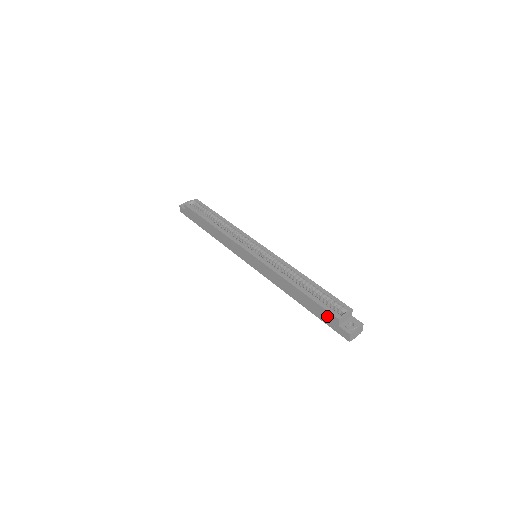
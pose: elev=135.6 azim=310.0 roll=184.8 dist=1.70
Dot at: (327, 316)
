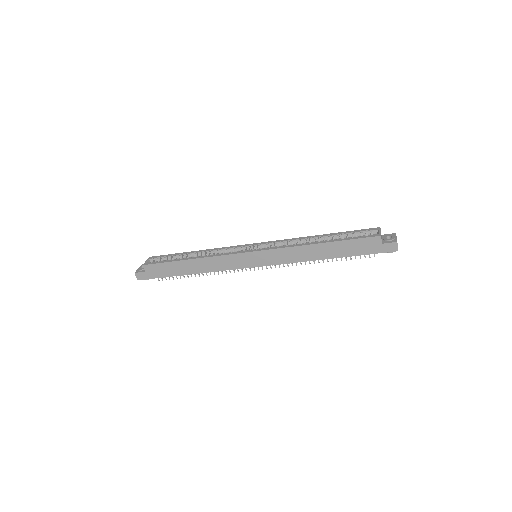
Dot at: (367, 244)
